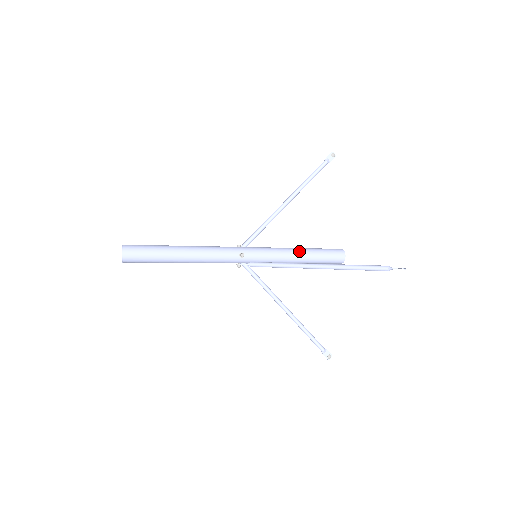
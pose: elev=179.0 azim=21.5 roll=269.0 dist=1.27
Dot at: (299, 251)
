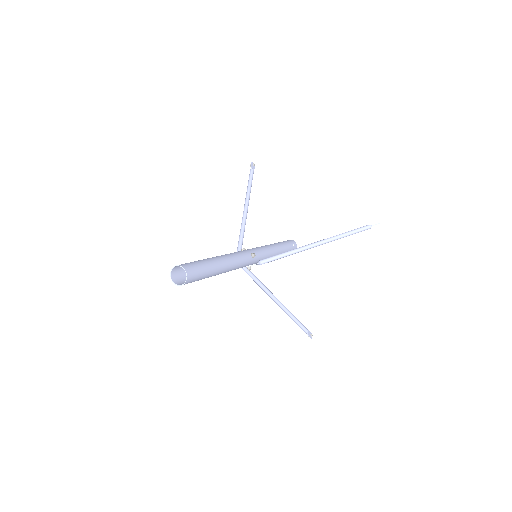
Dot at: (276, 245)
